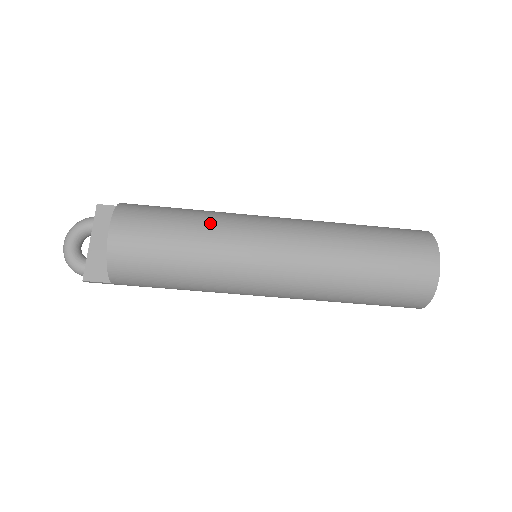
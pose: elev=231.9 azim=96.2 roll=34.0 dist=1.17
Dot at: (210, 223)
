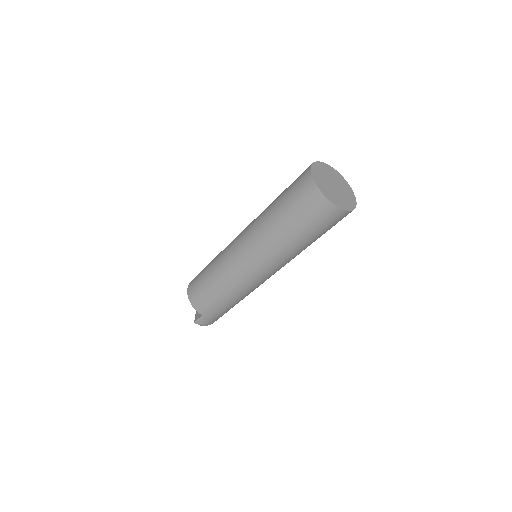
Dot at: occluded
